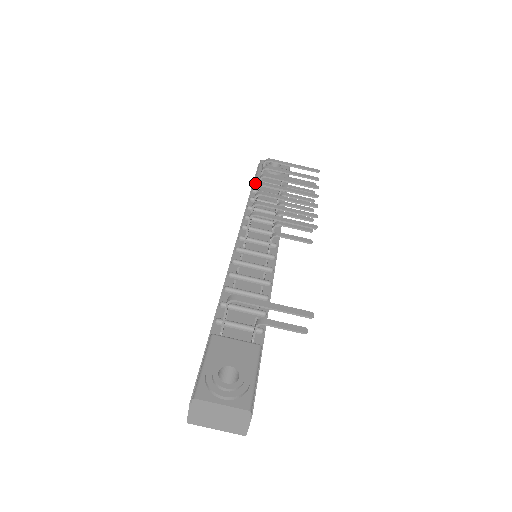
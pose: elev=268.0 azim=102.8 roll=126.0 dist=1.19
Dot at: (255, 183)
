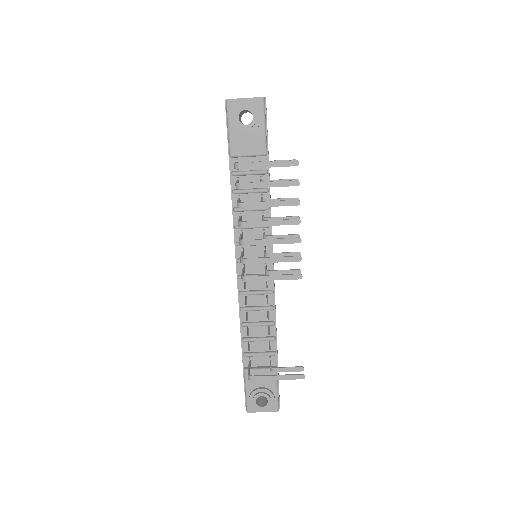
Dot at: (231, 158)
